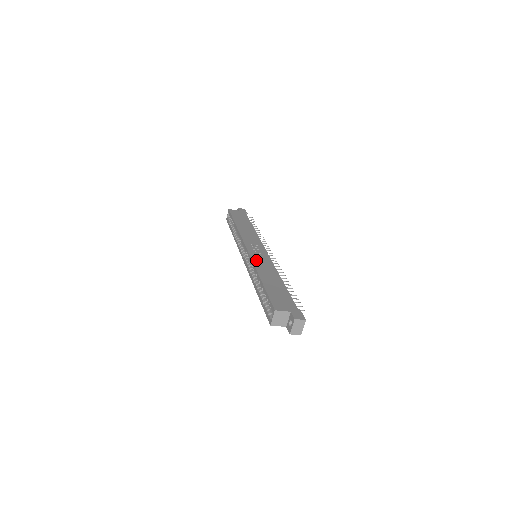
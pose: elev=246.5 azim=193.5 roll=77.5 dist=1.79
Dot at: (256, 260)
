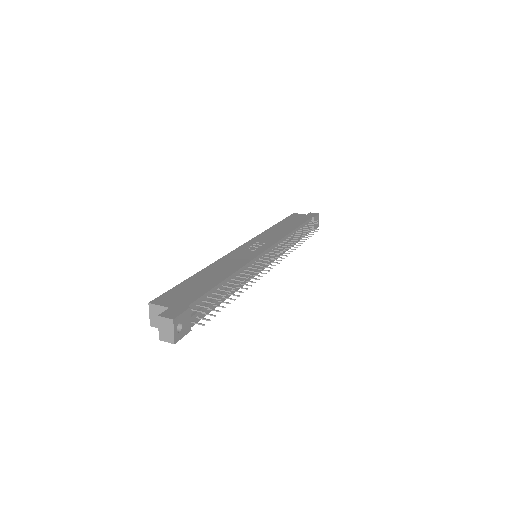
Dot at: (231, 255)
